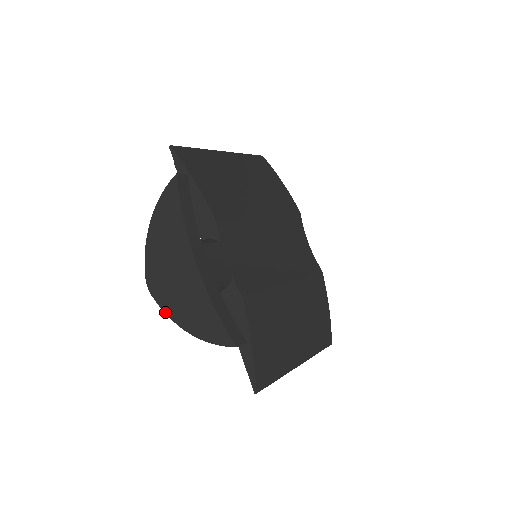
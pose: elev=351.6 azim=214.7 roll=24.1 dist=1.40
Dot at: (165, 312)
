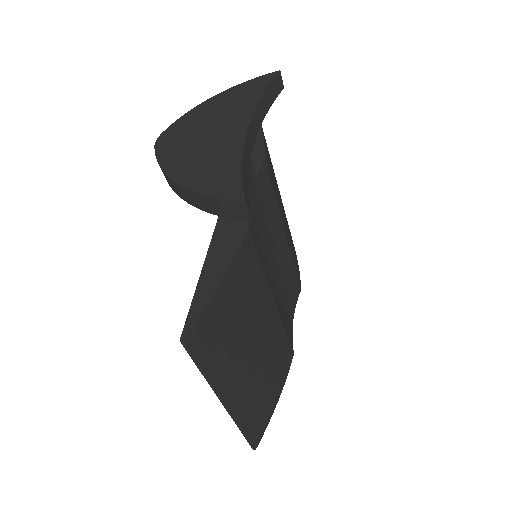
Dot at: (160, 162)
